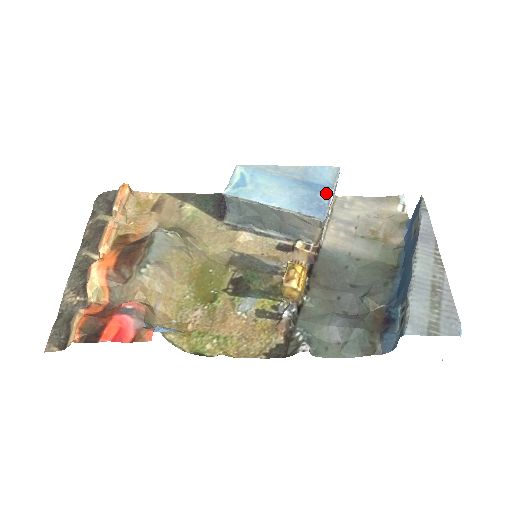
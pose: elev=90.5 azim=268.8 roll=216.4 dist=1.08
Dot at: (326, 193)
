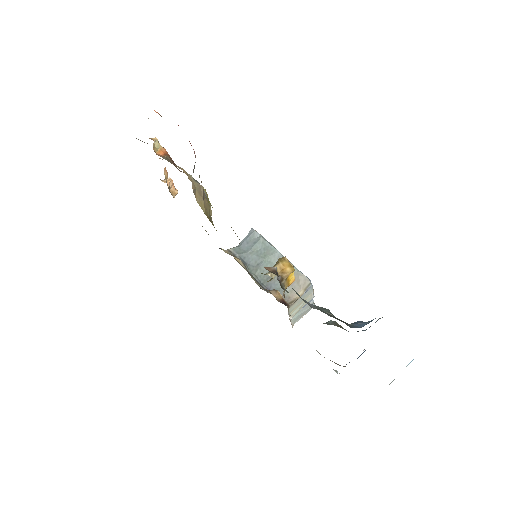
Dot at: occluded
